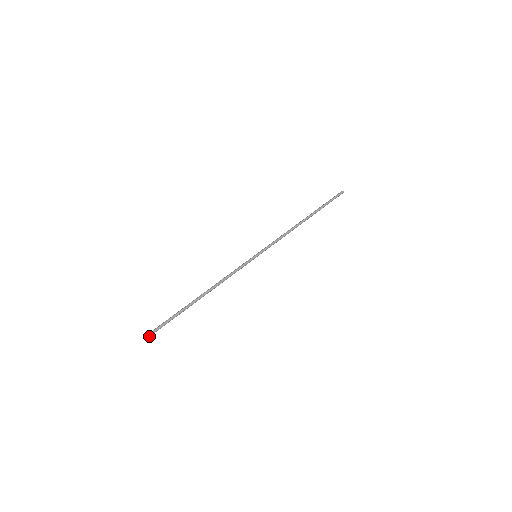
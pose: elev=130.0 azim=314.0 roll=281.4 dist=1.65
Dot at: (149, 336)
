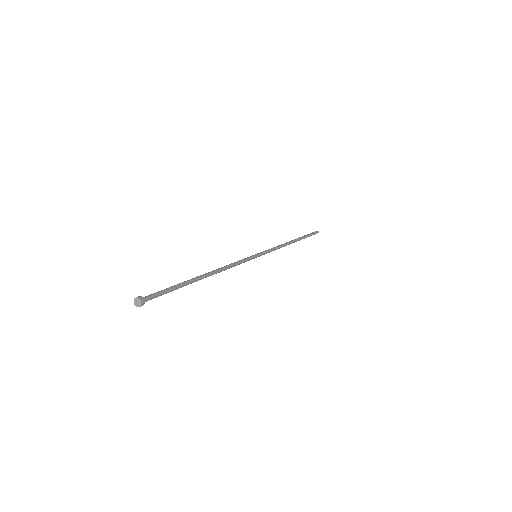
Dot at: (138, 297)
